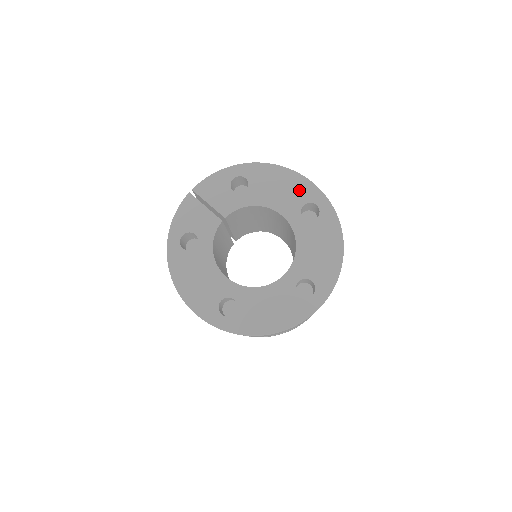
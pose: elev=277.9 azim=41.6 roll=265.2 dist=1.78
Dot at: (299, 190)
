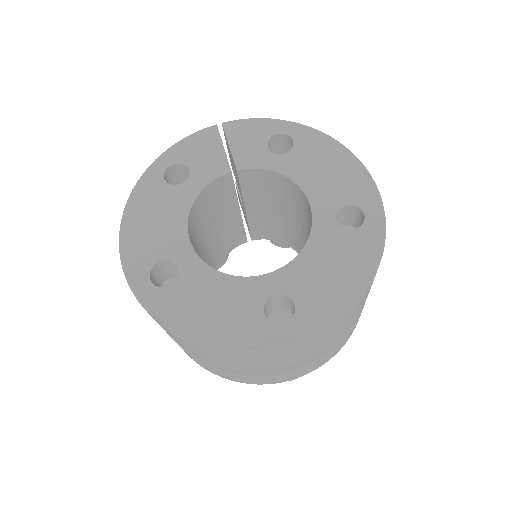
Dot at: (352, 185)
